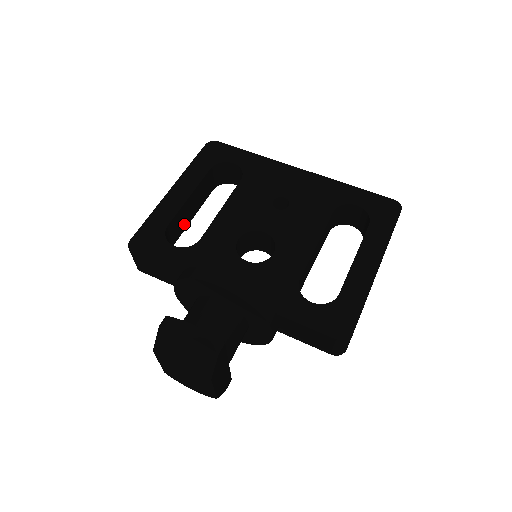
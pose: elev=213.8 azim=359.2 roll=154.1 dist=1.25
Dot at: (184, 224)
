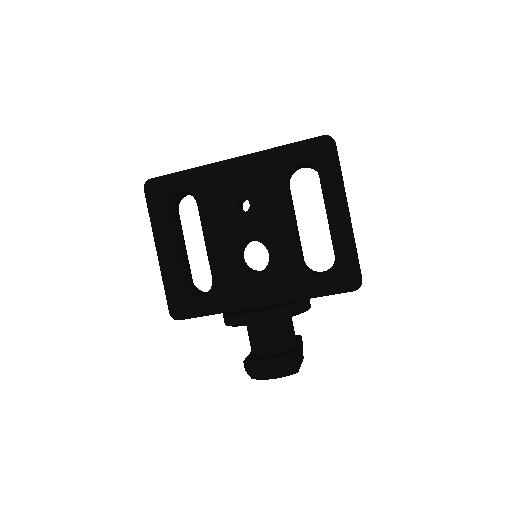
Dot at: (186, 262)
